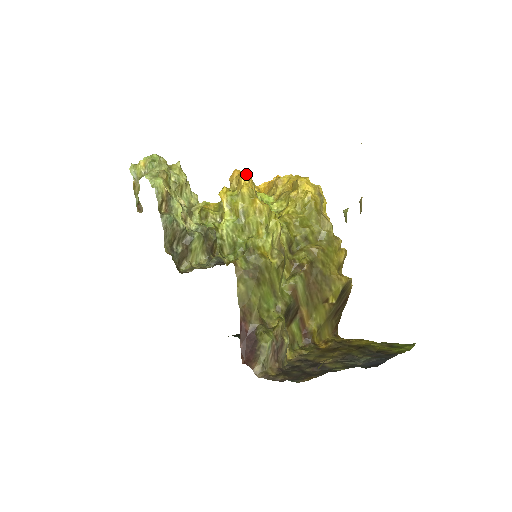
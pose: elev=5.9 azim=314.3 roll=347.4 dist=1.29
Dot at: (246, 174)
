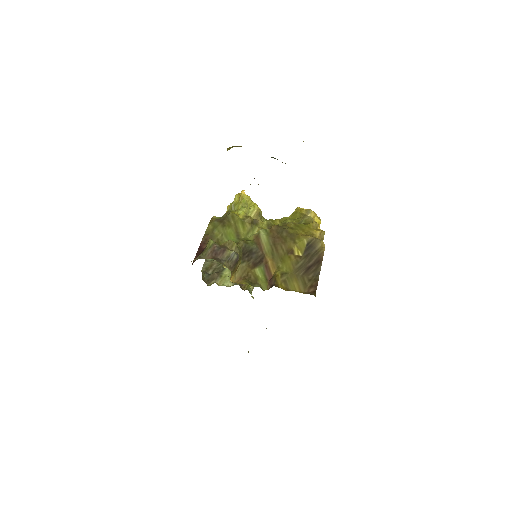
Dot at: (243, 191)
